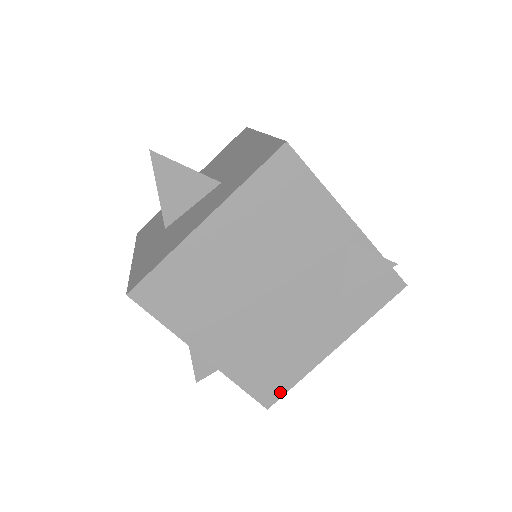
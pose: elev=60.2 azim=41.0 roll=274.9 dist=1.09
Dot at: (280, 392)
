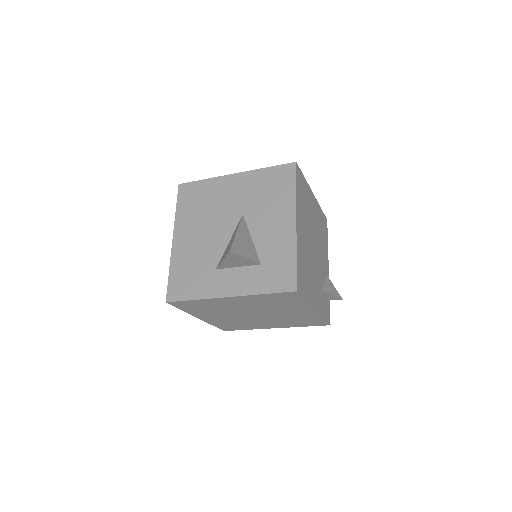
Dot at: (302, 292)
